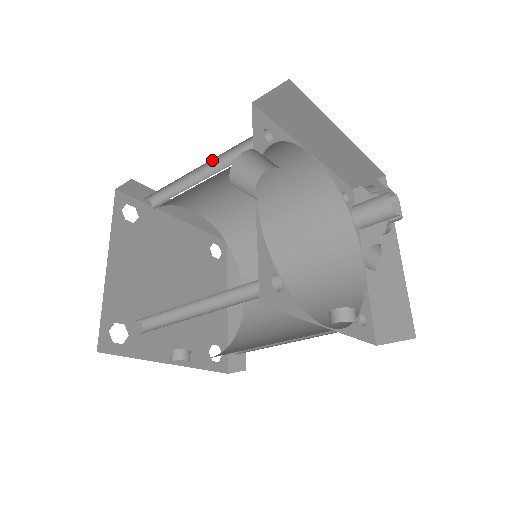
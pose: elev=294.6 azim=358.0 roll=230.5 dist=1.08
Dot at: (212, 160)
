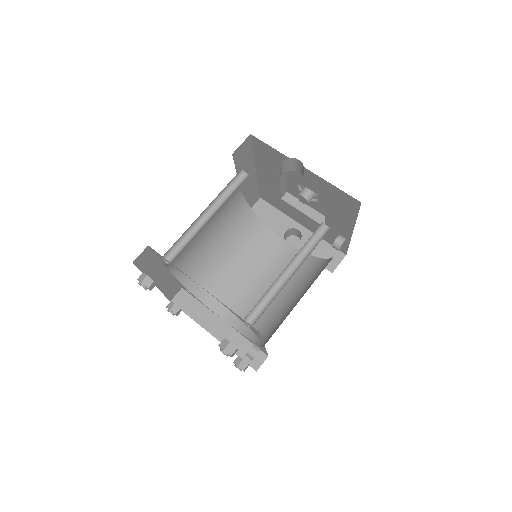
Dot at: (211, 202)
